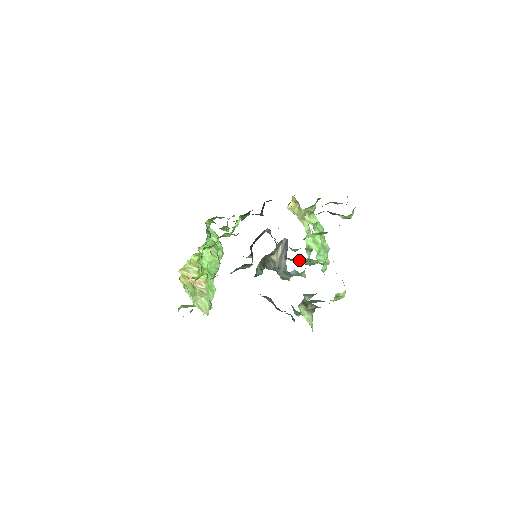
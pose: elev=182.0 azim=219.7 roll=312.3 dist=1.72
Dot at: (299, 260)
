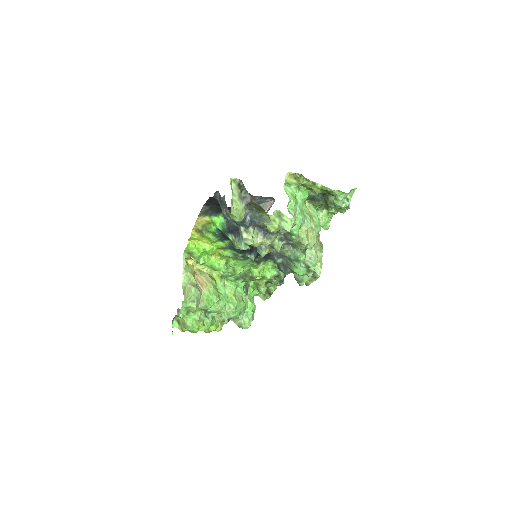
Dot at: (289, 262)
